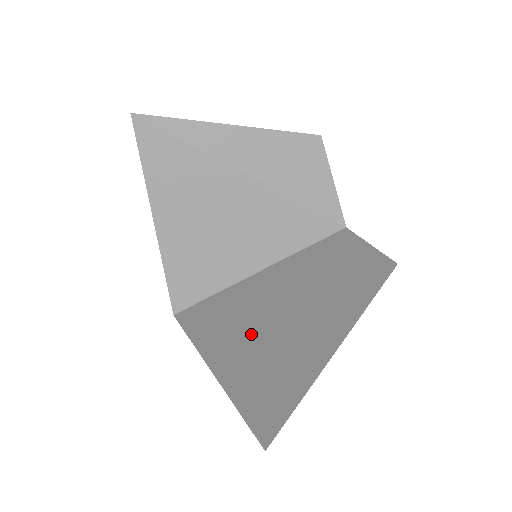
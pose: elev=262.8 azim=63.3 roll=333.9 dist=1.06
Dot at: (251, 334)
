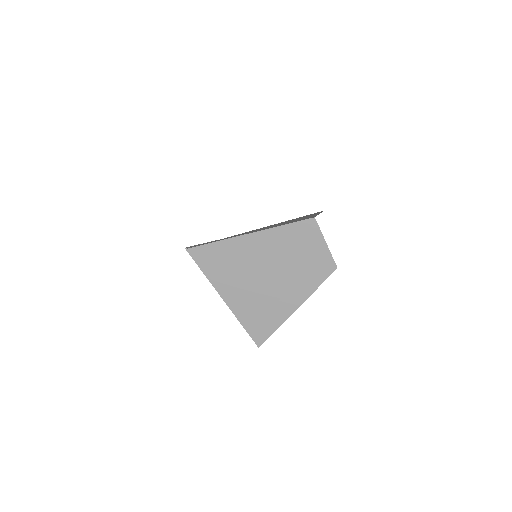
Dot at: (247, 285)
